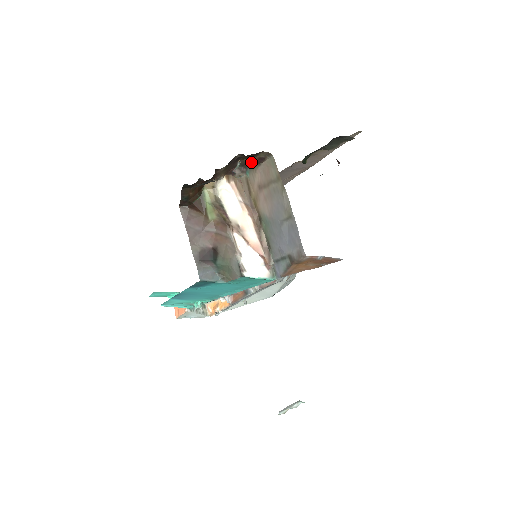
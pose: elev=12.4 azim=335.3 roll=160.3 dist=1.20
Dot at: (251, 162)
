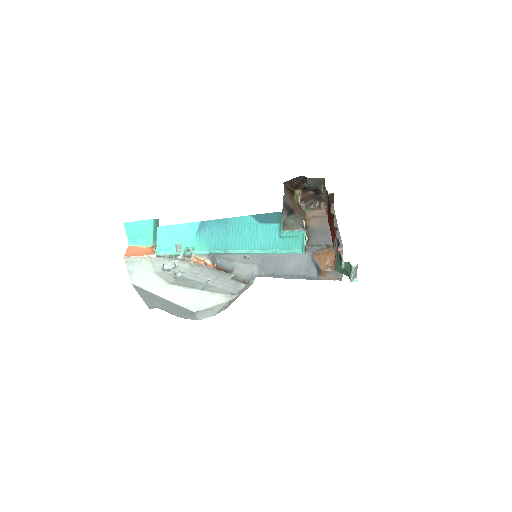
Dot at: (316, 206)
